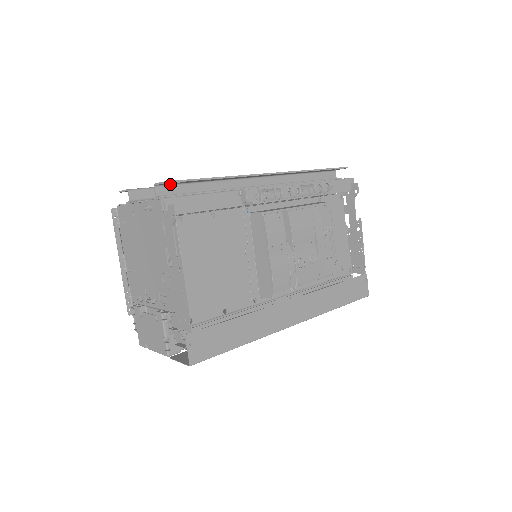
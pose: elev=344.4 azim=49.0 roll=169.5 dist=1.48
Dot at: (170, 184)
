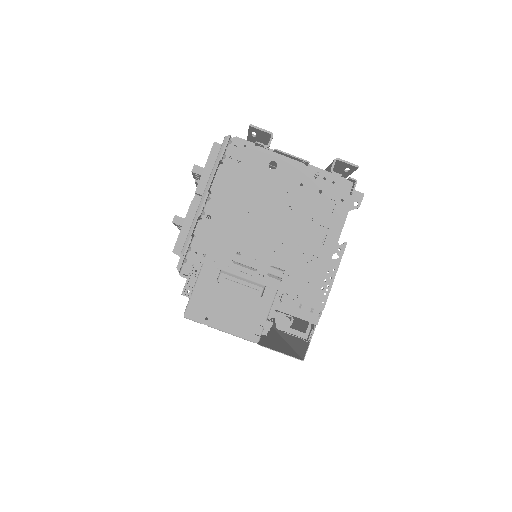
Dot at: occluded
